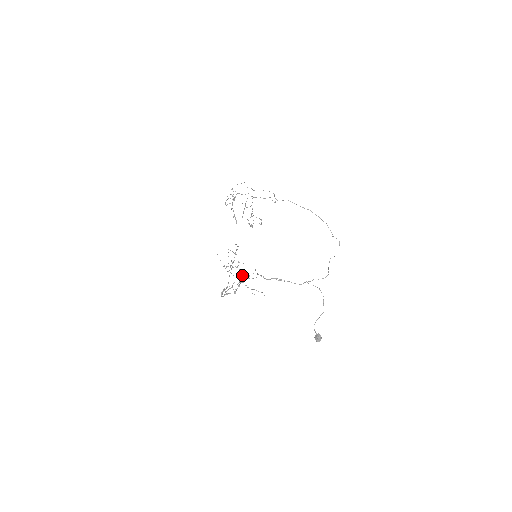
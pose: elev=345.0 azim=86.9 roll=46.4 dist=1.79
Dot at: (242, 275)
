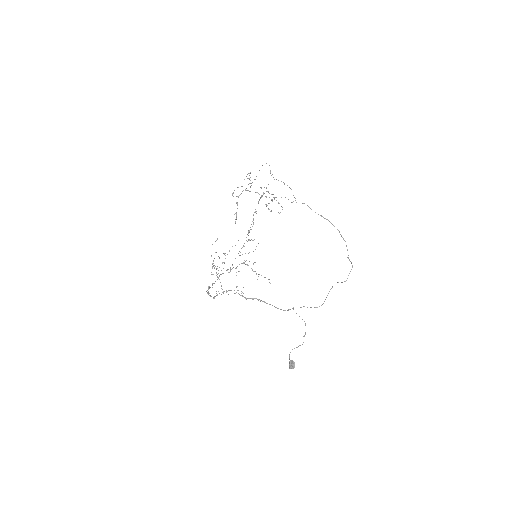
Dot at: occluded
